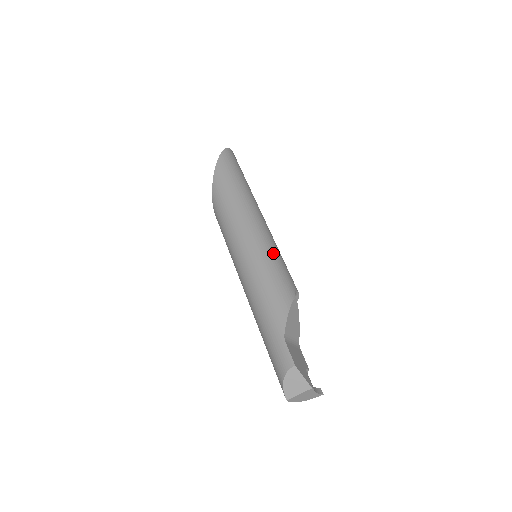
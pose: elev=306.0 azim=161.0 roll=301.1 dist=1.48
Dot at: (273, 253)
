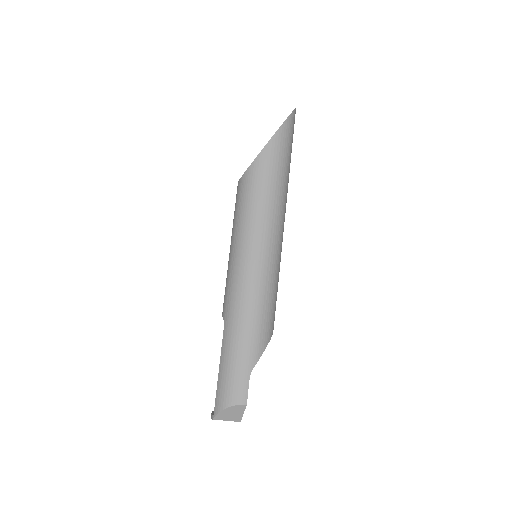
Dot at: occluded
